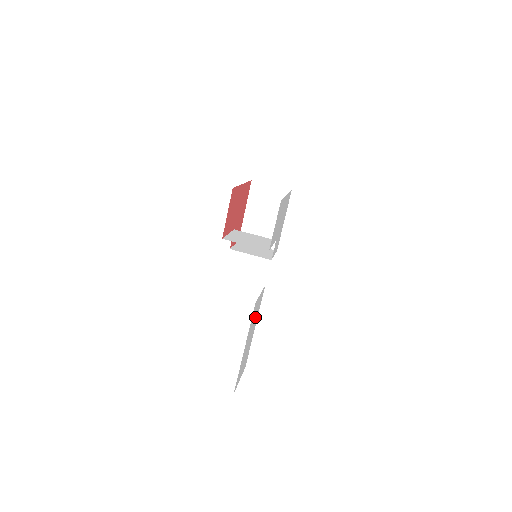
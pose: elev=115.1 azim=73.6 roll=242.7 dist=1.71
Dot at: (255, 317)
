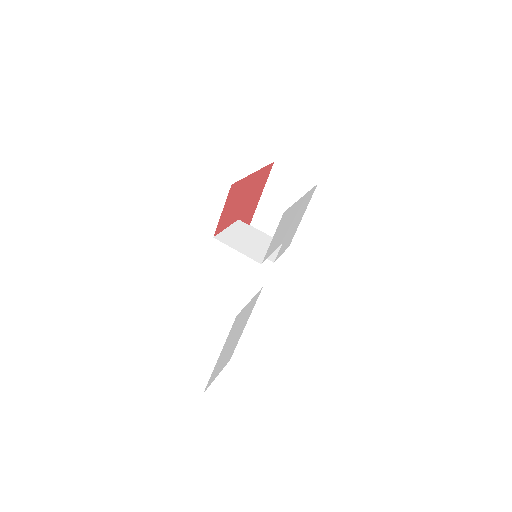
Dot at: (242, 321)
